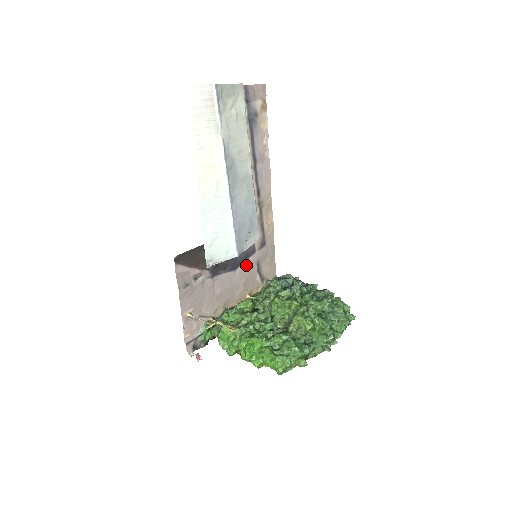
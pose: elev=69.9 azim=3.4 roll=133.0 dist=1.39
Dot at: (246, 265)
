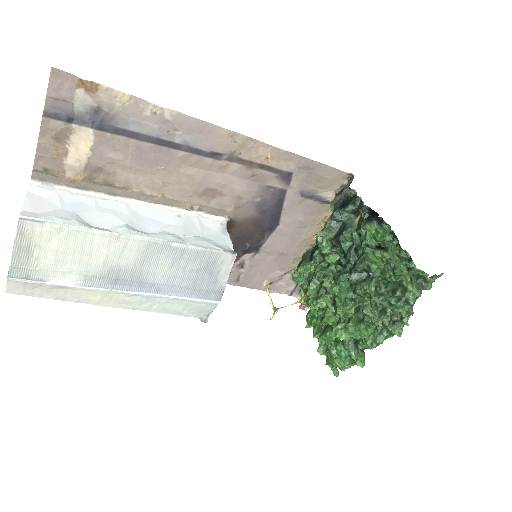
Dot at: (288, 210)
